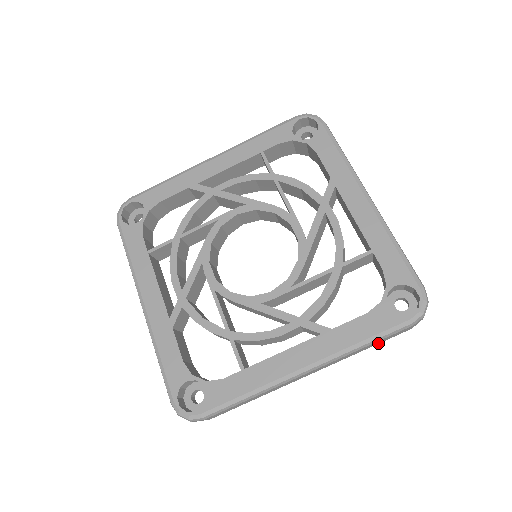
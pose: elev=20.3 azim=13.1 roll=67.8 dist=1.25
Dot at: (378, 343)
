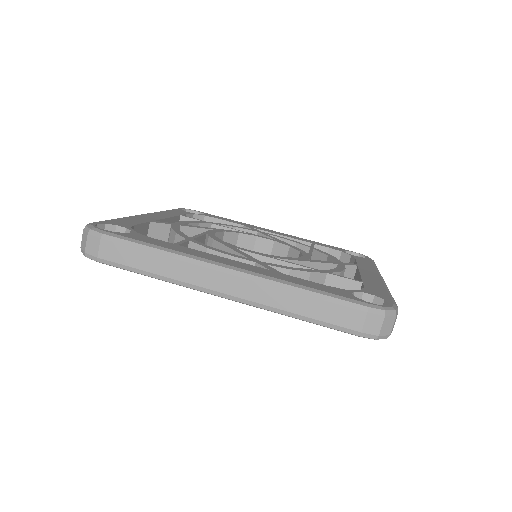
Dot at: occluded
